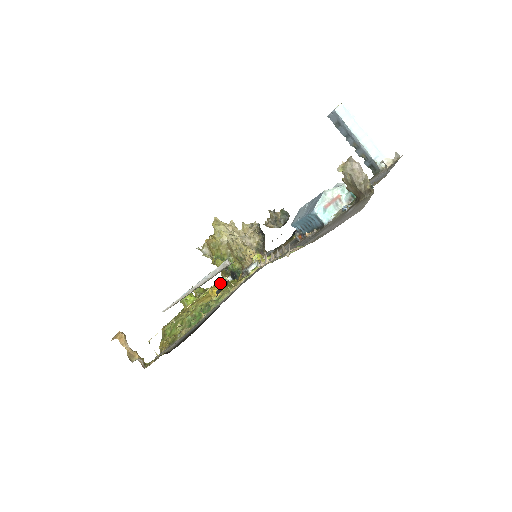
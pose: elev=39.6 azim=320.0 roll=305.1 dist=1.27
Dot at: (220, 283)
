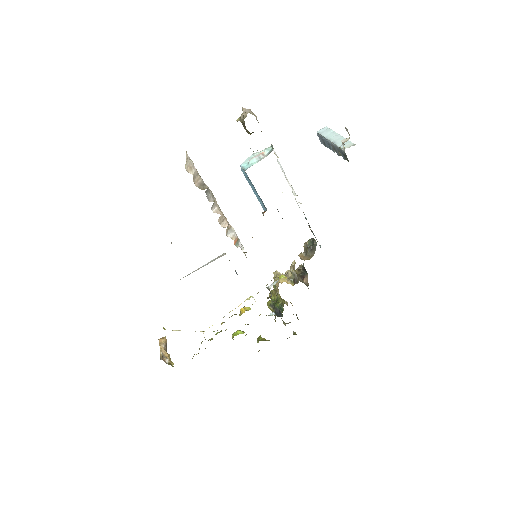
Dot at: (260, 314)
